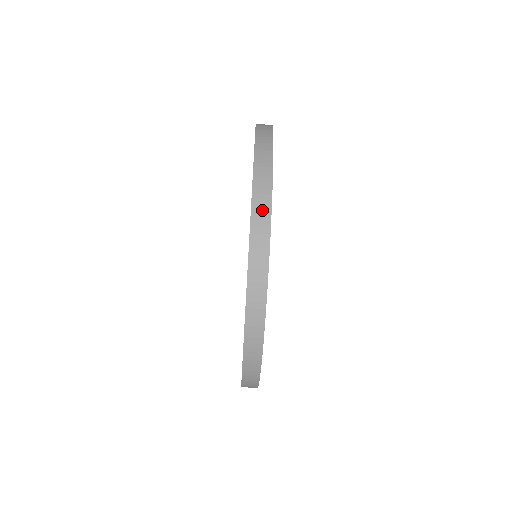
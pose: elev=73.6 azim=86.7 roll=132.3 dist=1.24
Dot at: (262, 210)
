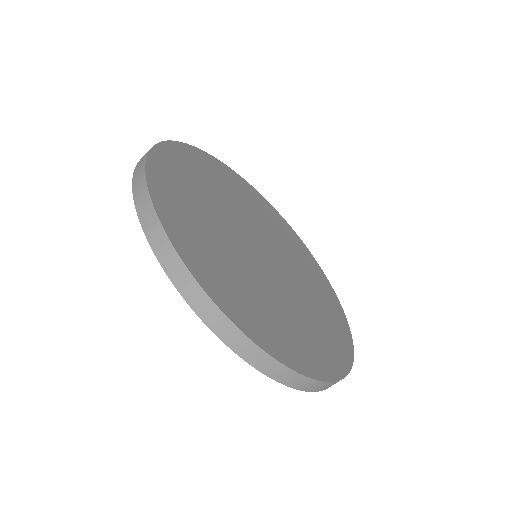
Dot at: (164, 249)
